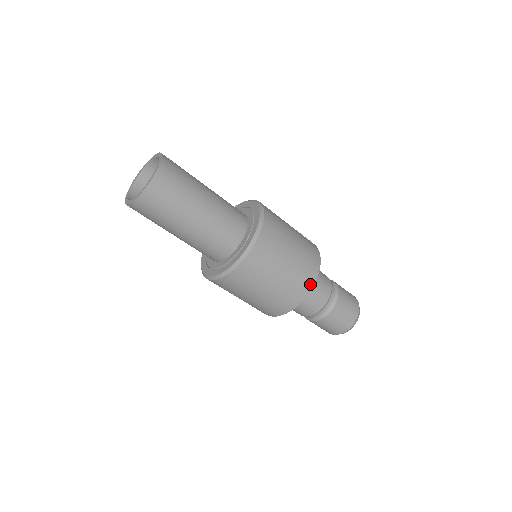
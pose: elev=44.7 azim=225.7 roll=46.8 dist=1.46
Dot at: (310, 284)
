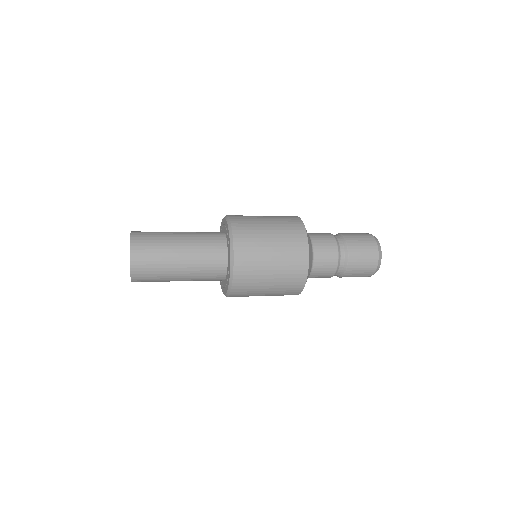
Dot at: occluded
